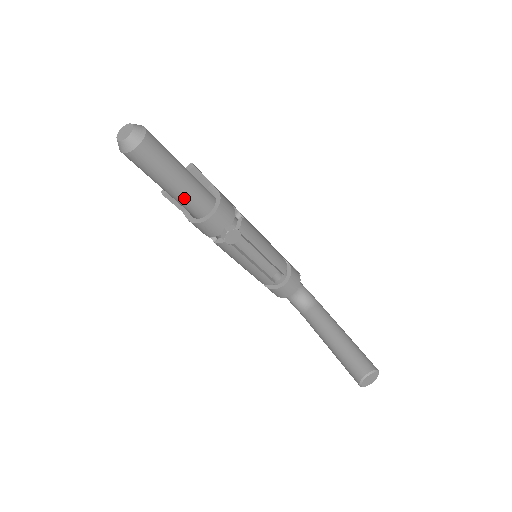
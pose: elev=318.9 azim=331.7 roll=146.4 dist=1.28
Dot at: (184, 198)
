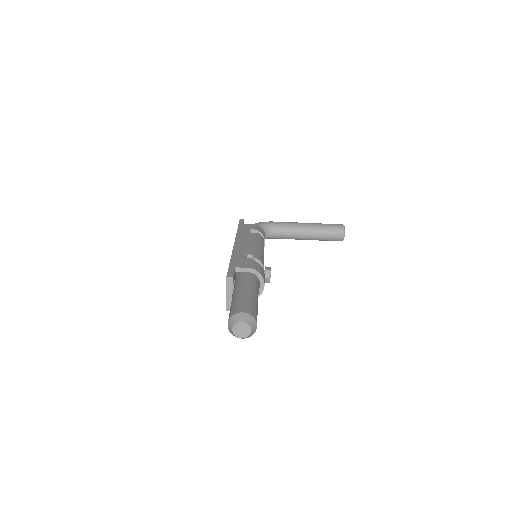
Dot at: occluded
